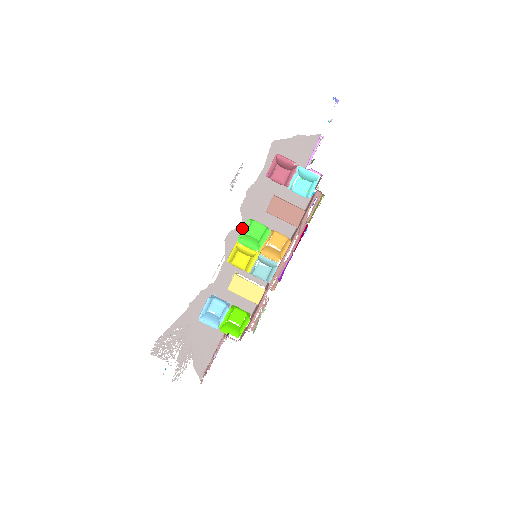
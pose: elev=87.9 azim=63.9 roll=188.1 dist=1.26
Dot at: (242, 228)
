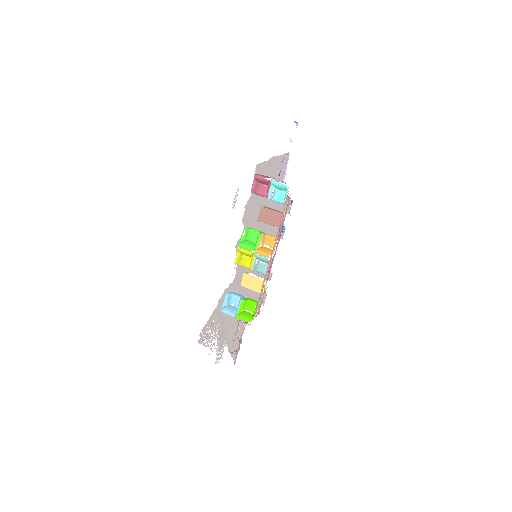
Dot at: occluded
